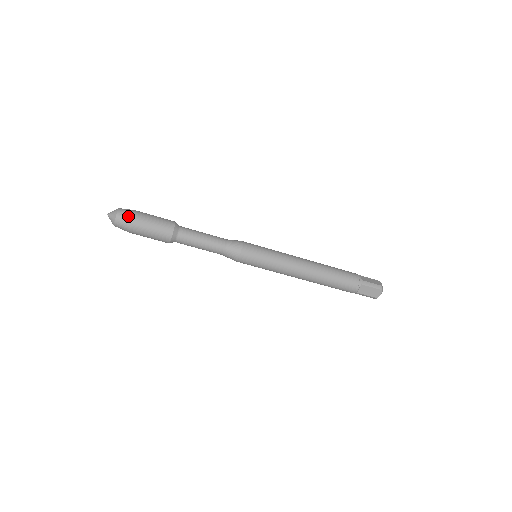
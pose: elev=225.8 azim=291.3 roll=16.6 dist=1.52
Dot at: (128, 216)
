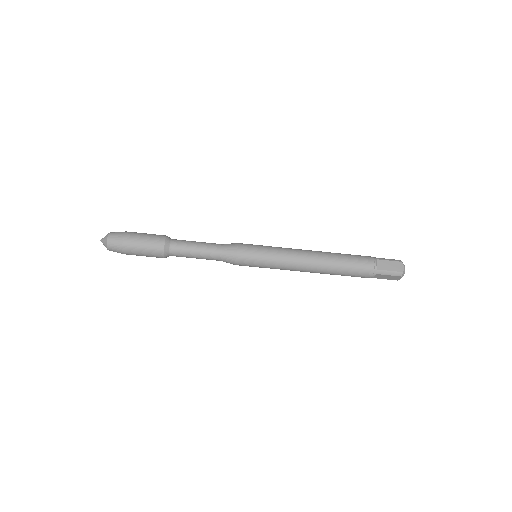
Dot at: (120, 232)
